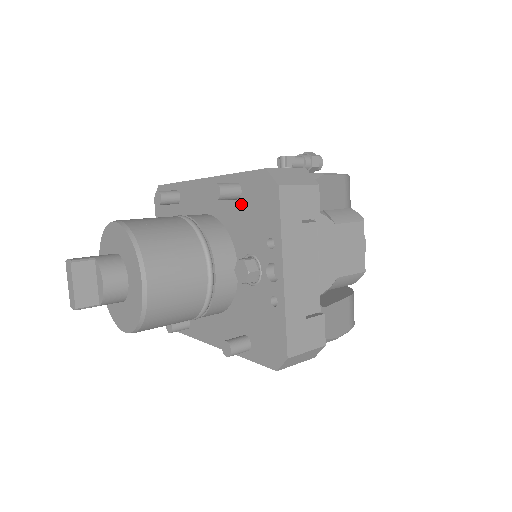
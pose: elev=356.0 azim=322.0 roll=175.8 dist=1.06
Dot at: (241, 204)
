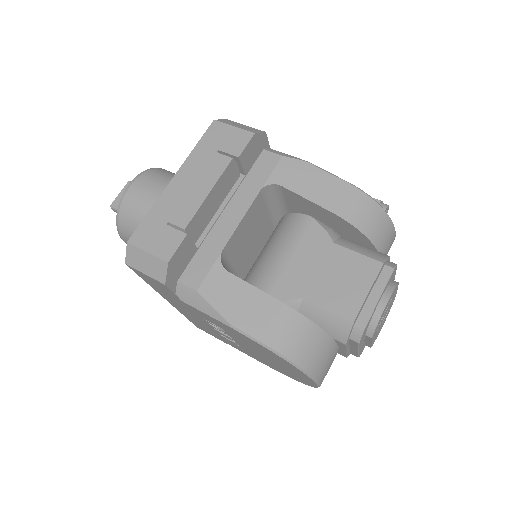
Dot at: occluded
